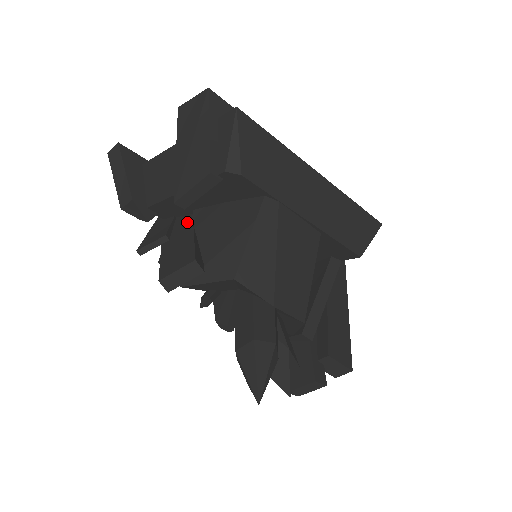
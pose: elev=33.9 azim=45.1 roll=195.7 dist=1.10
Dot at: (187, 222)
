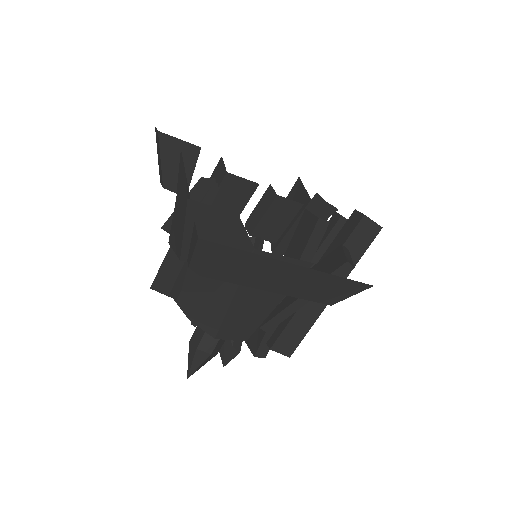
Dot at: occluded
